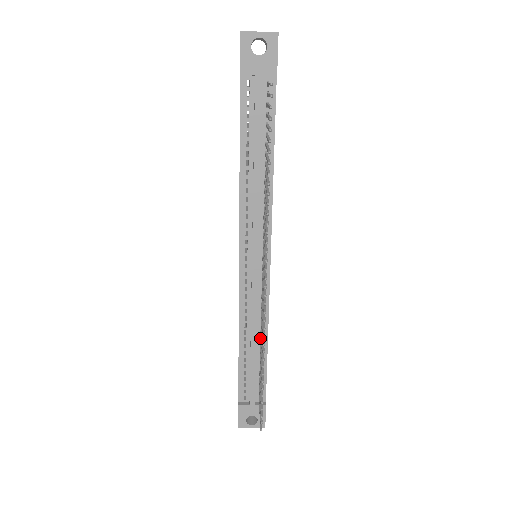
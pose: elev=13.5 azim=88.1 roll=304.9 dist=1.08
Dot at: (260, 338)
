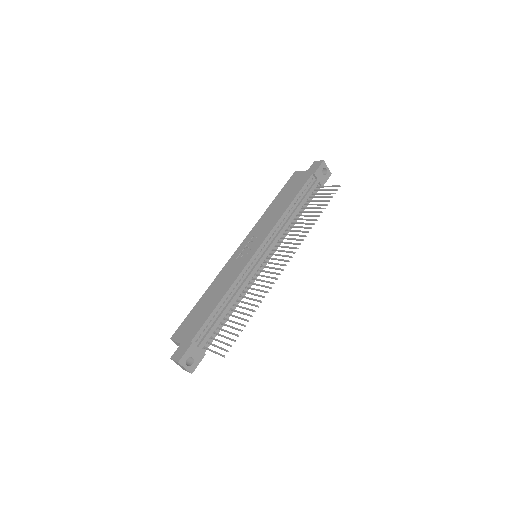
Dot at: (233, 303)
